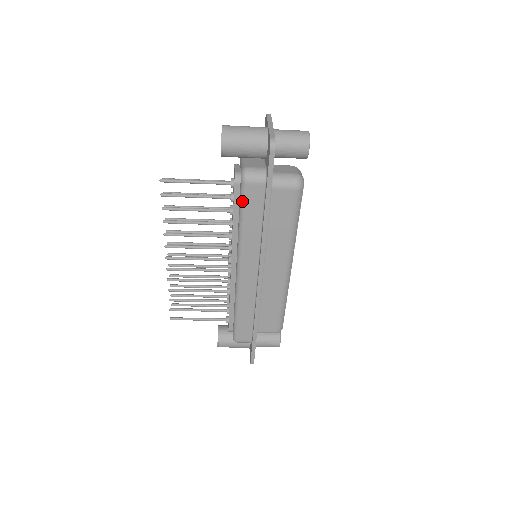
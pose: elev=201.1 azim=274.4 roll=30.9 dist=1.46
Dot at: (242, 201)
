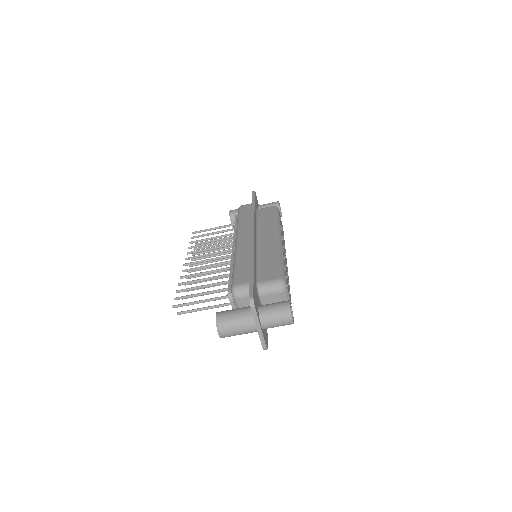
Dot at: (239, 212)
